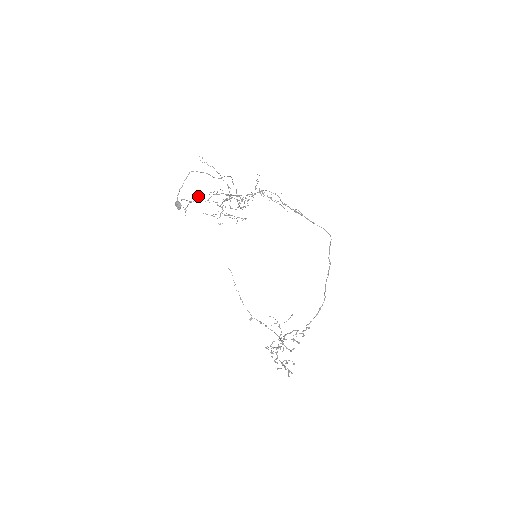
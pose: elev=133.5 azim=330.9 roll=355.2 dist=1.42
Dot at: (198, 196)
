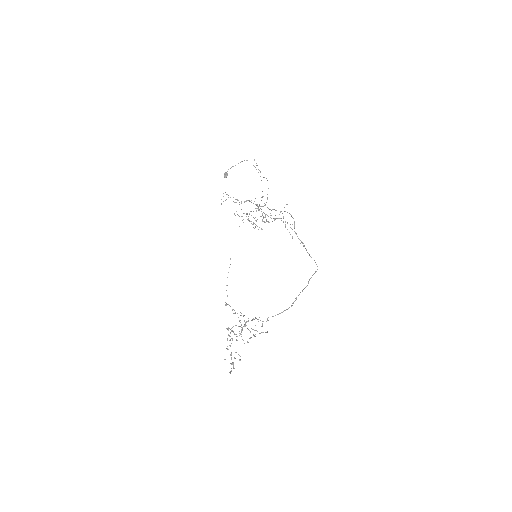
Dot at: occluded
